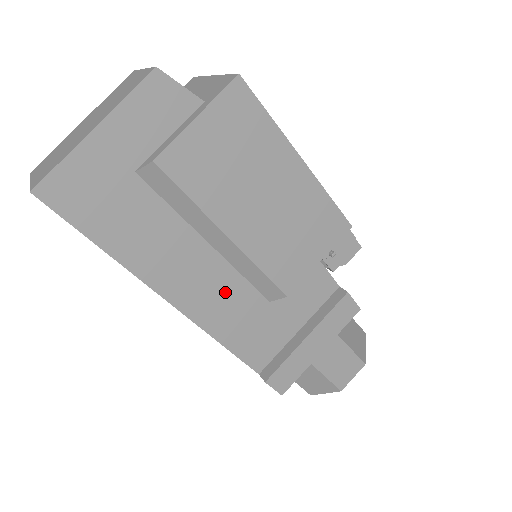
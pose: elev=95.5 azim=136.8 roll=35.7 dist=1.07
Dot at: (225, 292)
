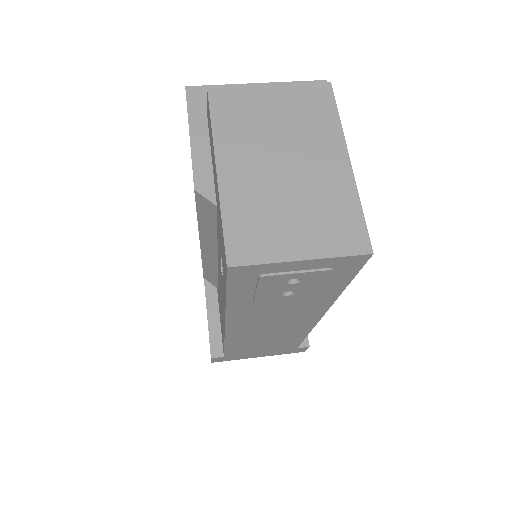
Dot at: occluded
